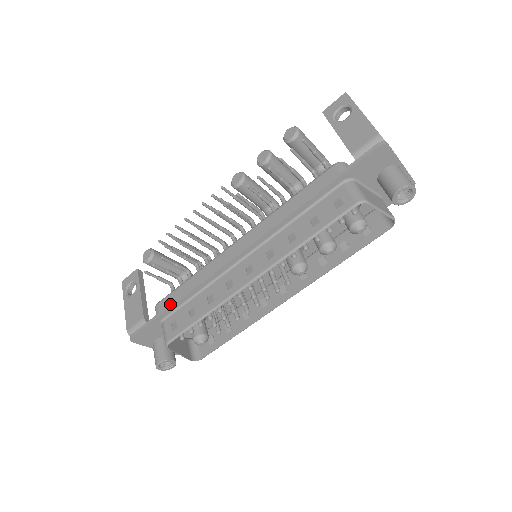
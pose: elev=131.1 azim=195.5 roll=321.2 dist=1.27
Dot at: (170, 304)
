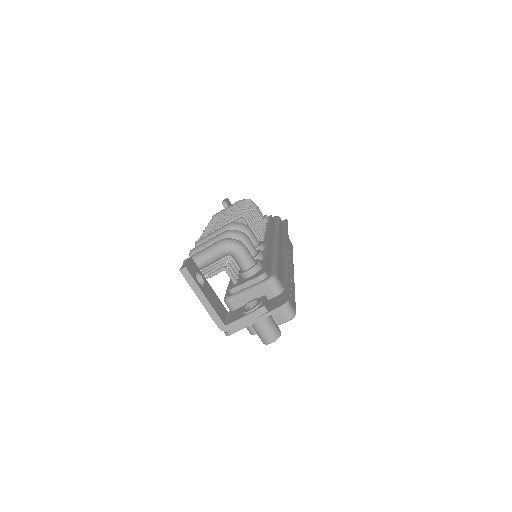
Dot at: occluded
